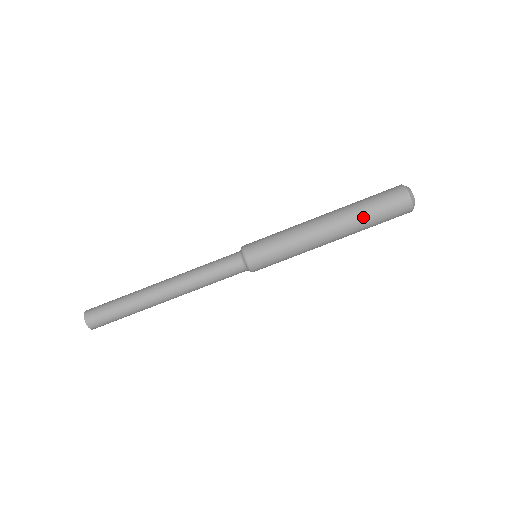
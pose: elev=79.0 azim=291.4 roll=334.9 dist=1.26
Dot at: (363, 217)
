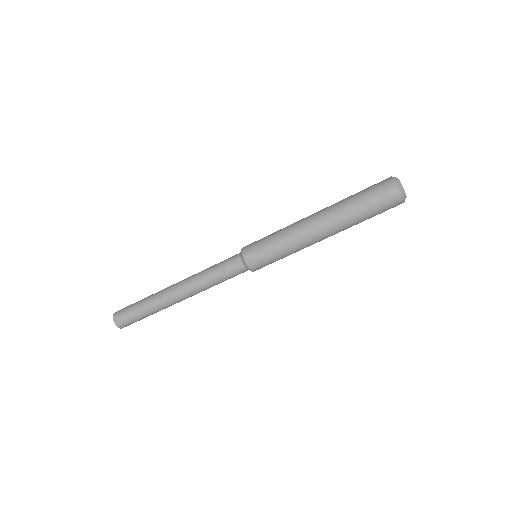
Dot at: (357, 223)
